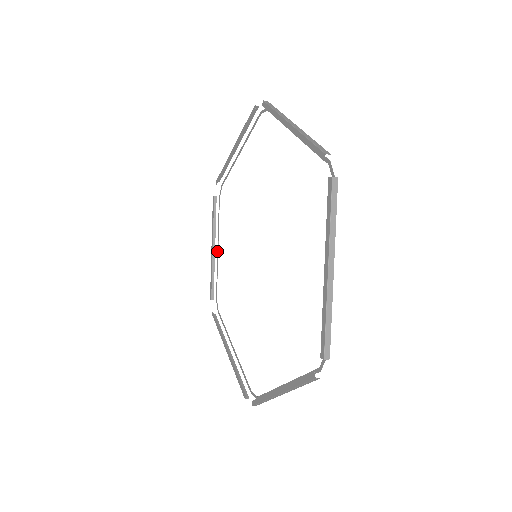
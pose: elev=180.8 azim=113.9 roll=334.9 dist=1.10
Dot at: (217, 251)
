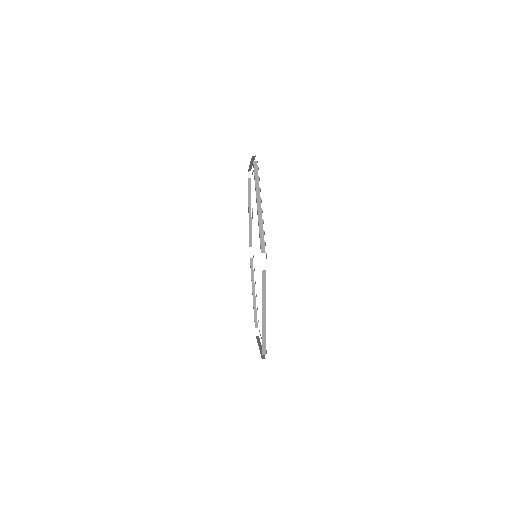
Dot at: occluded
